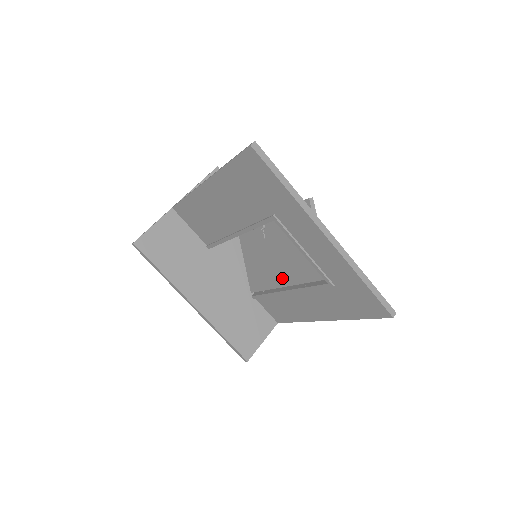
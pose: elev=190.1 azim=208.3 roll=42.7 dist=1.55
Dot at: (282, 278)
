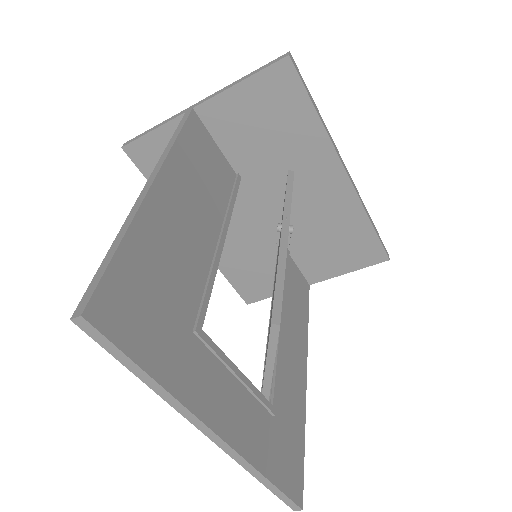
Dot at: occluded
